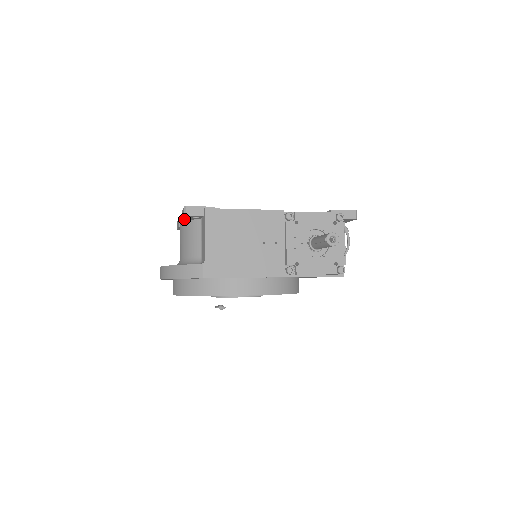
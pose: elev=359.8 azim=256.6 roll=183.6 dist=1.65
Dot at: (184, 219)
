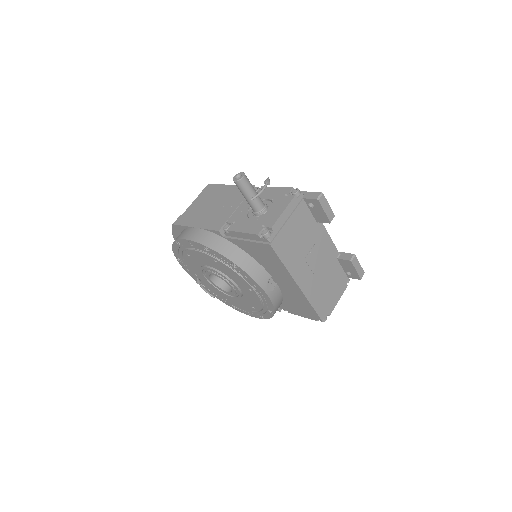
Dot at: occluded
